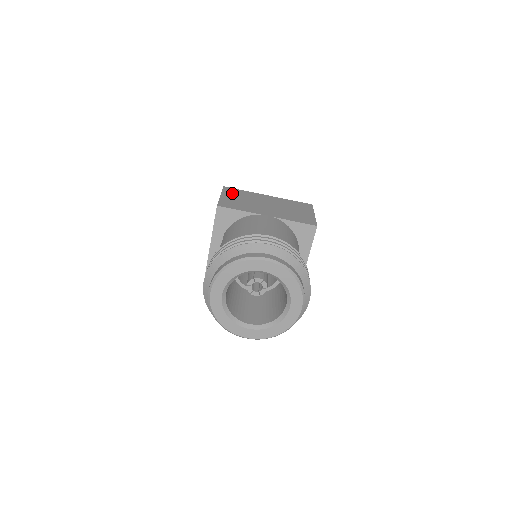
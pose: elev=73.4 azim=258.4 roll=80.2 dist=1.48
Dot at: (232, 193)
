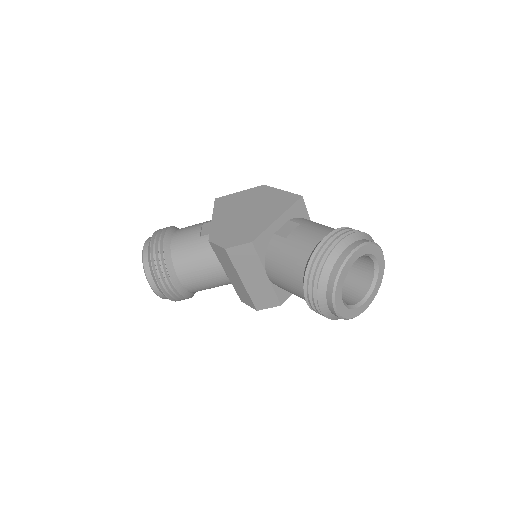
Dot at: occluded
